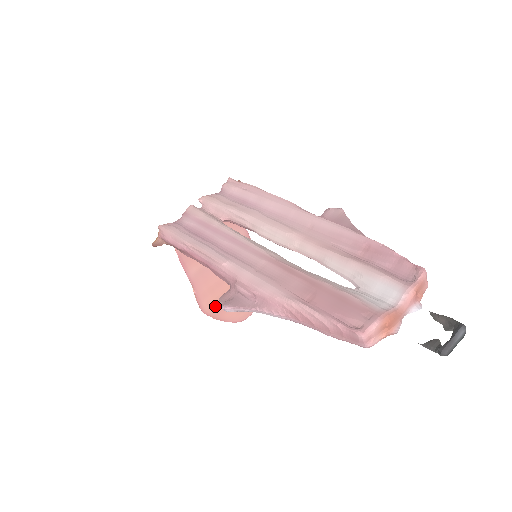
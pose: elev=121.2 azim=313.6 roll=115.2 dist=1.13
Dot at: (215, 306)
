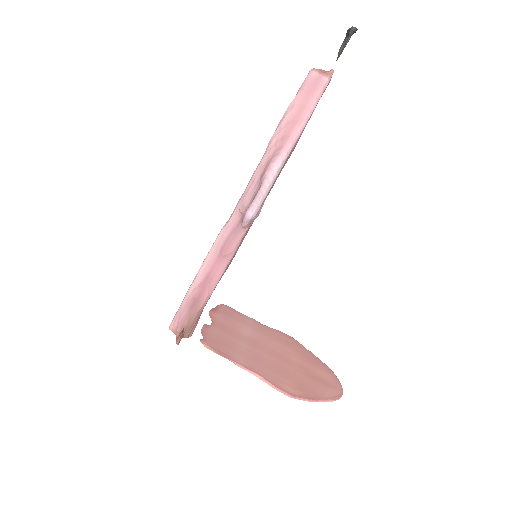
Dot at: (297, 387)
